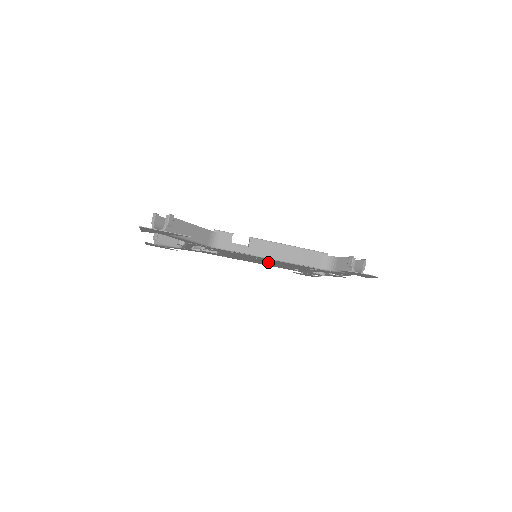
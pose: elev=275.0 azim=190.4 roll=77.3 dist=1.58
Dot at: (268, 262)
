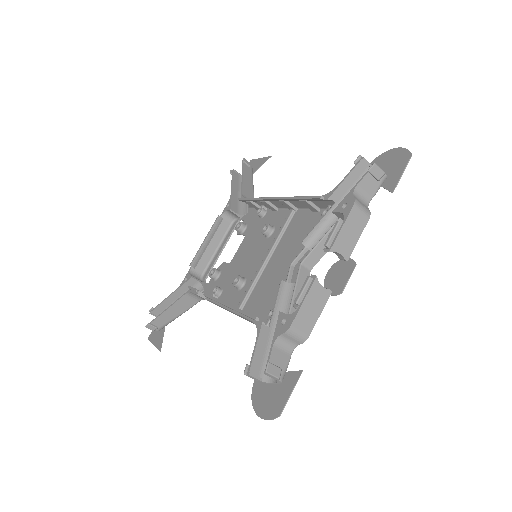
Dot at: (267, 264)
